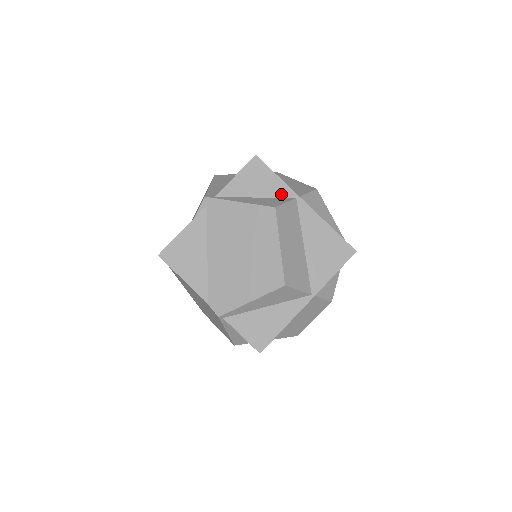
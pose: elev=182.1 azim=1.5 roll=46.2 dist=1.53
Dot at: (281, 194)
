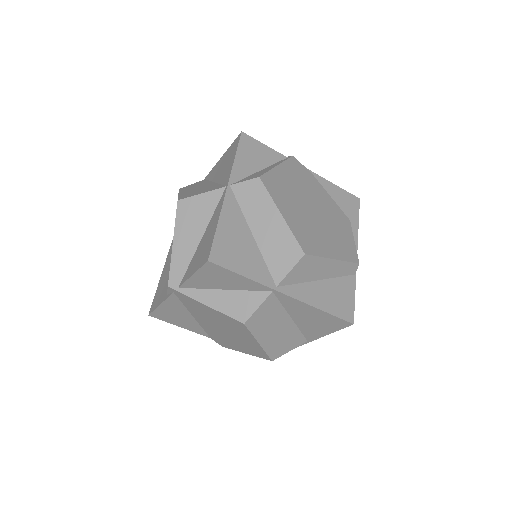
Dot at: (253, 288)
